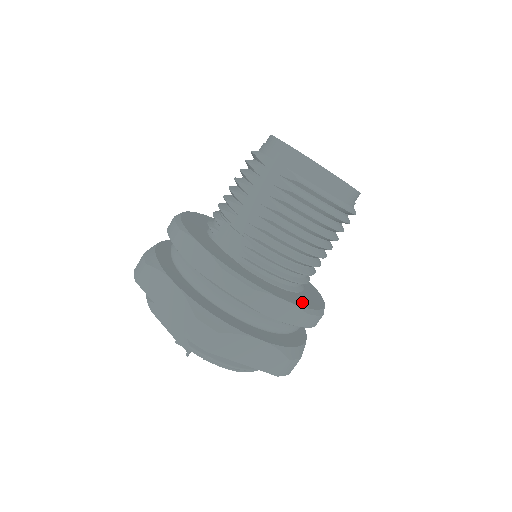
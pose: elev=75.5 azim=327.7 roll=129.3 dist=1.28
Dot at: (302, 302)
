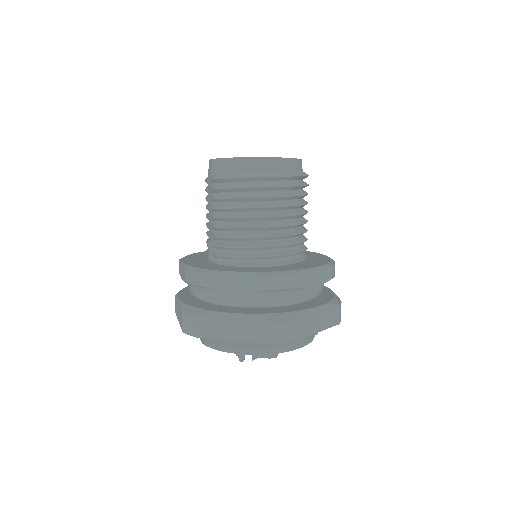
Dot at: (267, 270)
